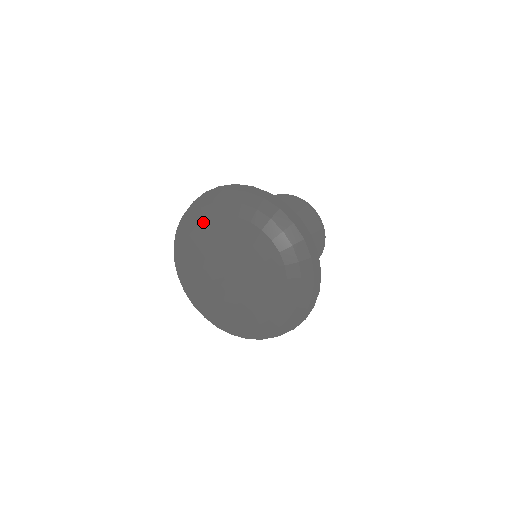
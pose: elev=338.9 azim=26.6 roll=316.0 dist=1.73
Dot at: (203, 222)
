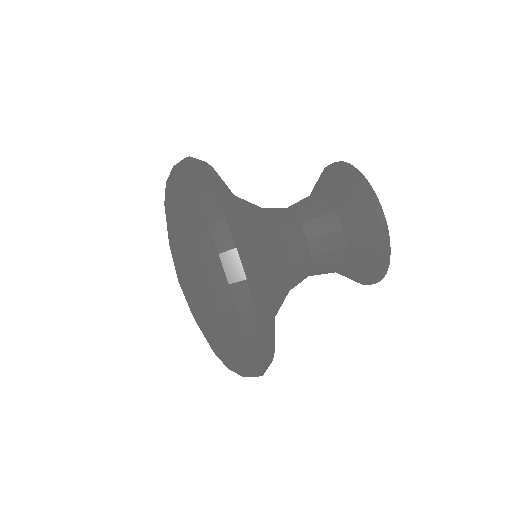
Dot at: (169, 207)
